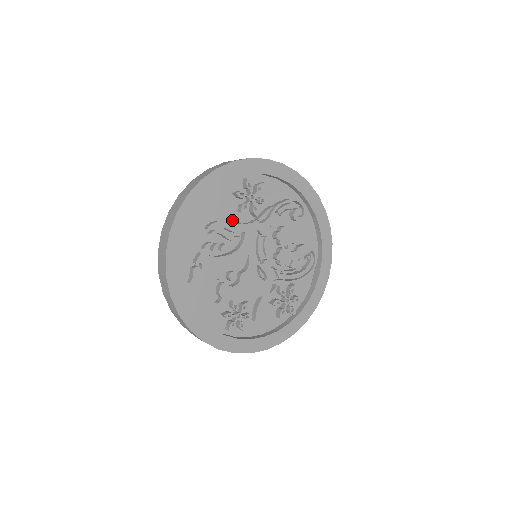
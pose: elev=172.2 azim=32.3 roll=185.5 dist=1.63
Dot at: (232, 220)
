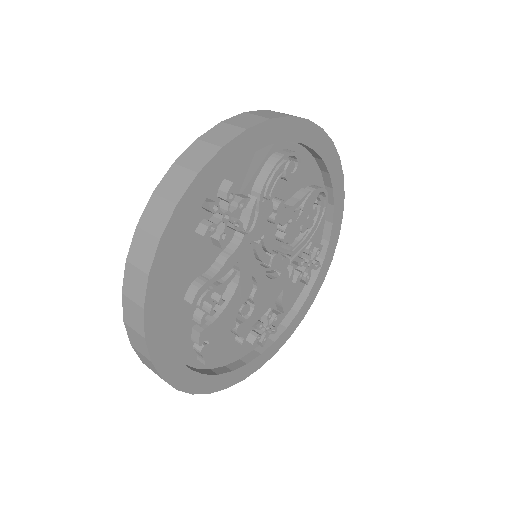
Dot at: (211, 258)
